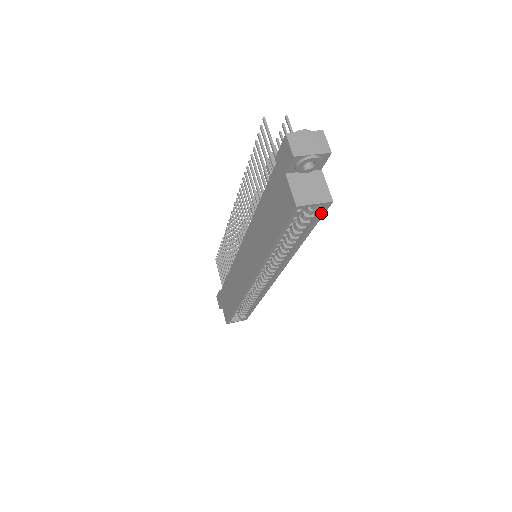
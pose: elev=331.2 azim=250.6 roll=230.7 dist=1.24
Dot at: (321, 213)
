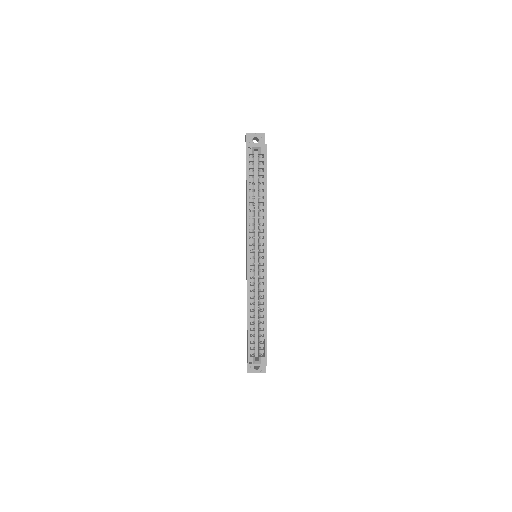
Dot at: (264, 157)
